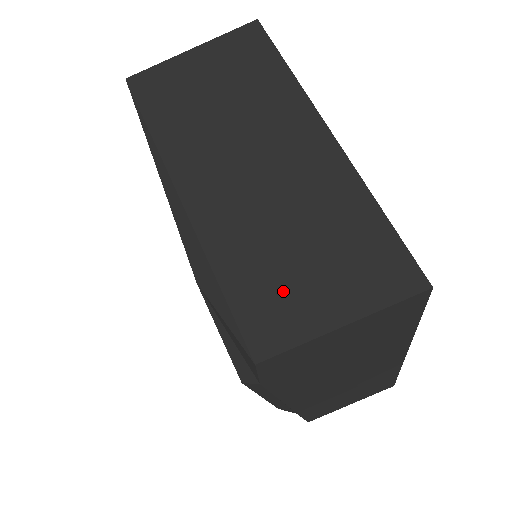
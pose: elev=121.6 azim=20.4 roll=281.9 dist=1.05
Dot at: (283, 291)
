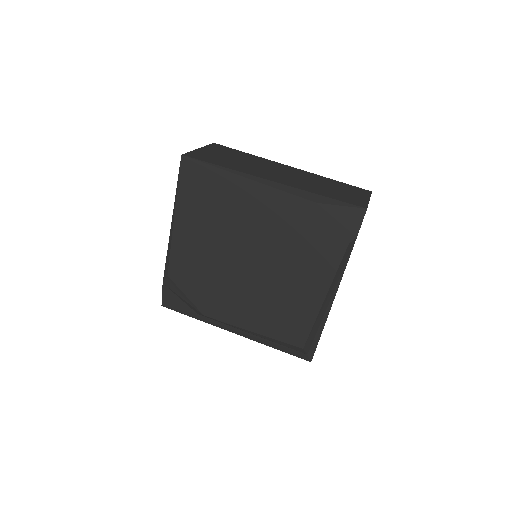
Dot at: (346, 196)
